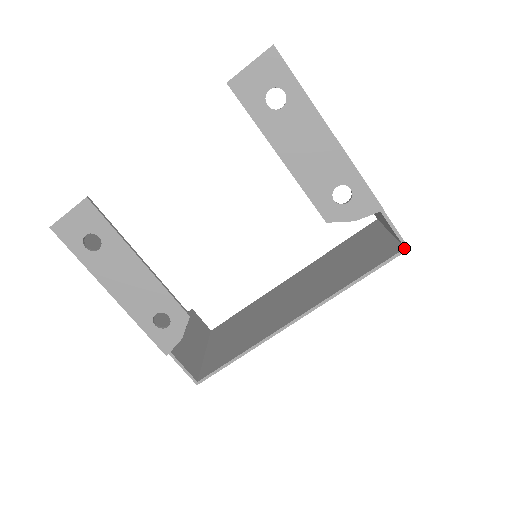
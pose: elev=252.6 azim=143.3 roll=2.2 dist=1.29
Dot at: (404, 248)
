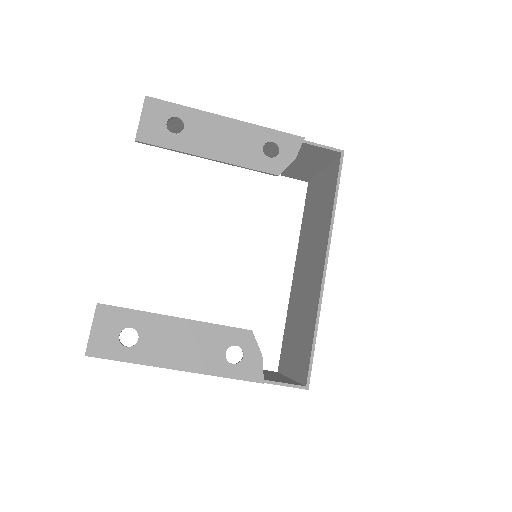
Dot at: (341, 153)
